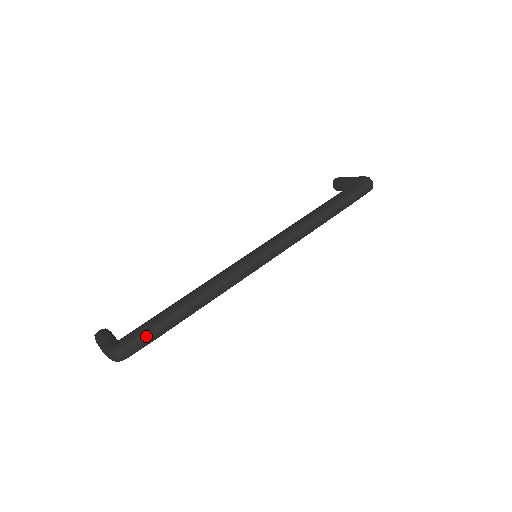
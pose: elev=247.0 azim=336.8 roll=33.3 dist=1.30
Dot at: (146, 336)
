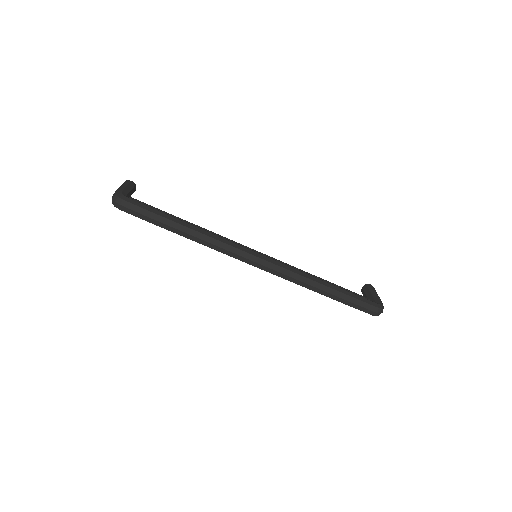
Dot at: (142, 212)
